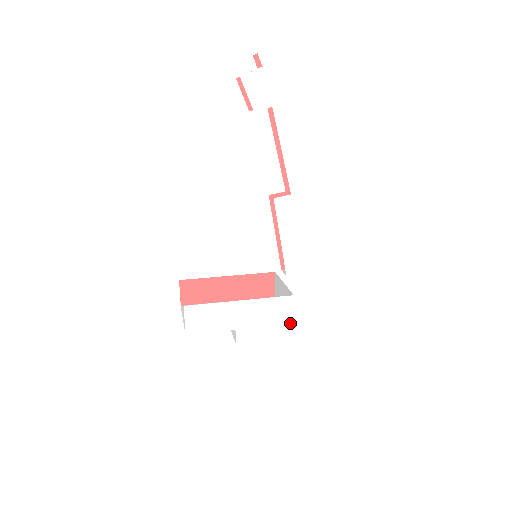
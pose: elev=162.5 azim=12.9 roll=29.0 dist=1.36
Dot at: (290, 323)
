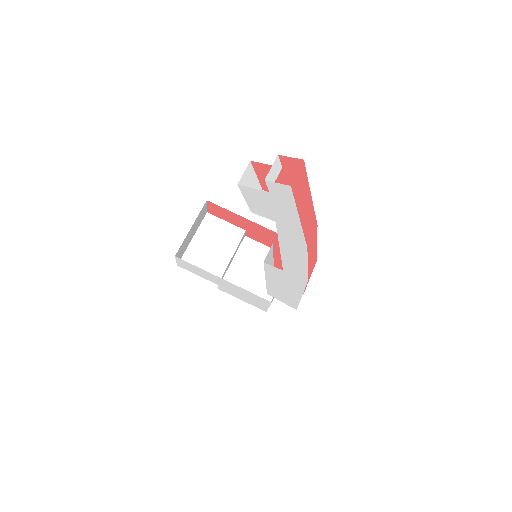
Dot at: (265, 307)
